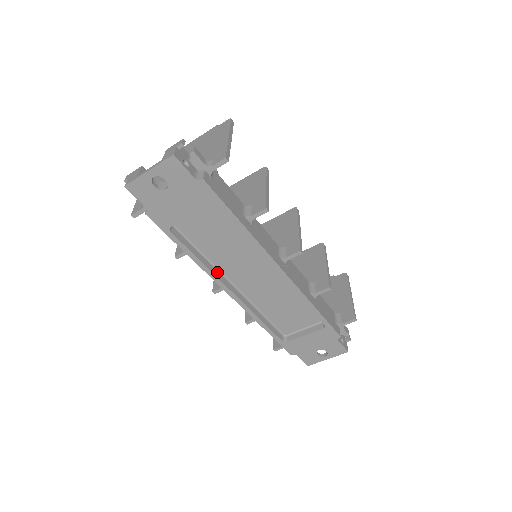
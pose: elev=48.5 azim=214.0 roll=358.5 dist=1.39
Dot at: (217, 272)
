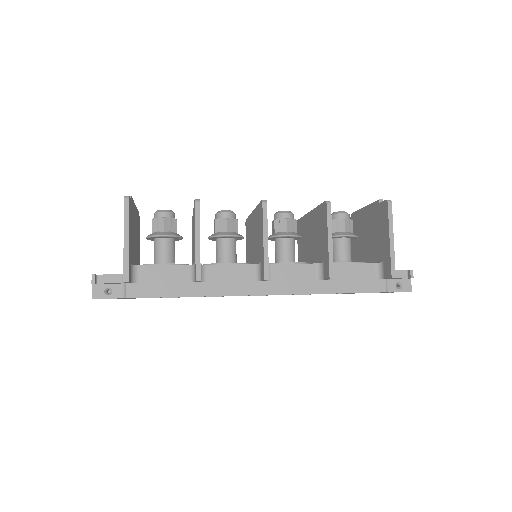
Dot at: occluded
